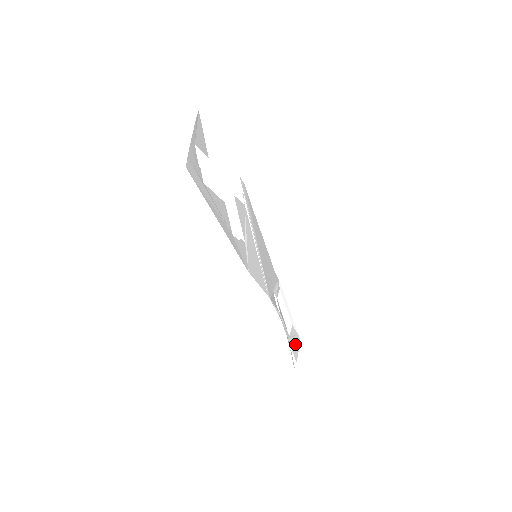
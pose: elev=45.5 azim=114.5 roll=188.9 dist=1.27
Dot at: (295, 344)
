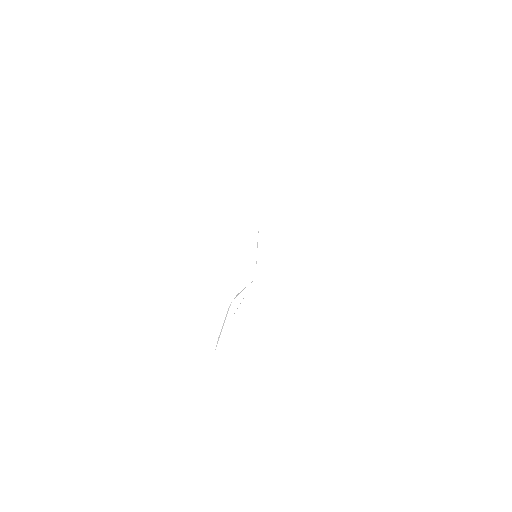
Dot at: occluded
